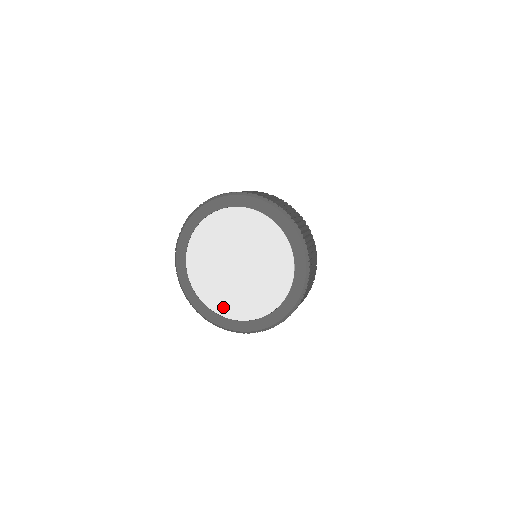
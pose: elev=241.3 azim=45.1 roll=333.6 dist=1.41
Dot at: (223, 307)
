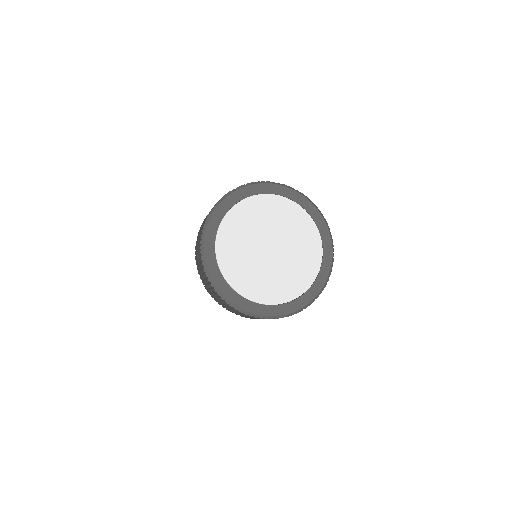
Dot at: (285, 293)
